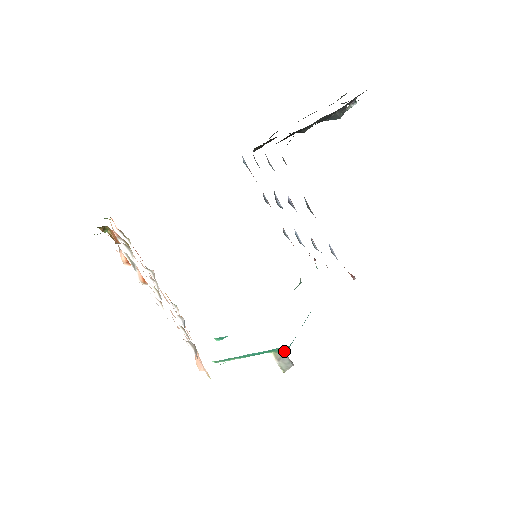
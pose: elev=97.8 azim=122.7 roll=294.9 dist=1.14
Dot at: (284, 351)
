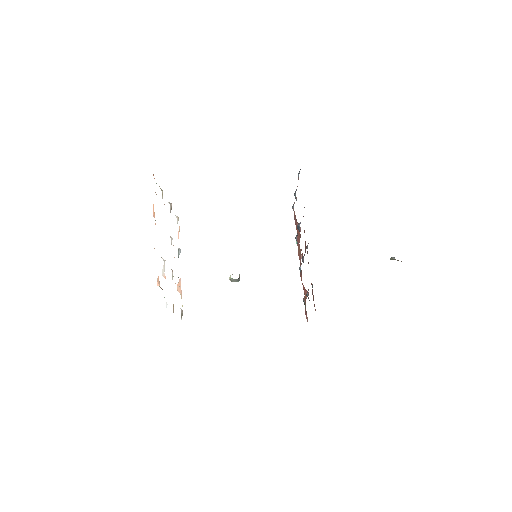
Dot at: occluded
